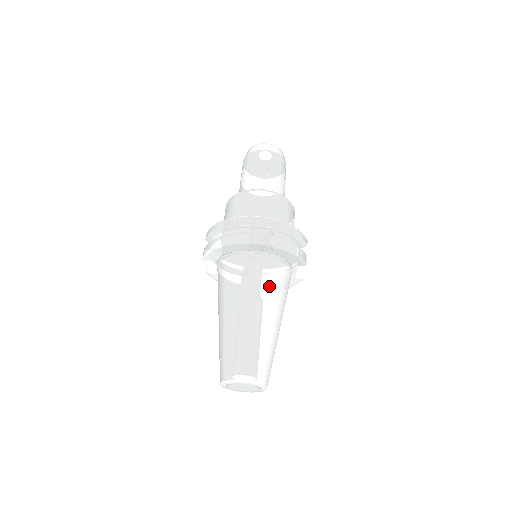
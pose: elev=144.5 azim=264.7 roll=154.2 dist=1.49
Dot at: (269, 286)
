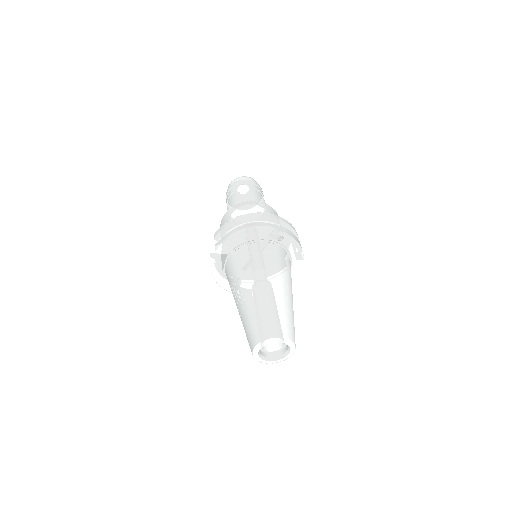
Dot at: (283, 268)
